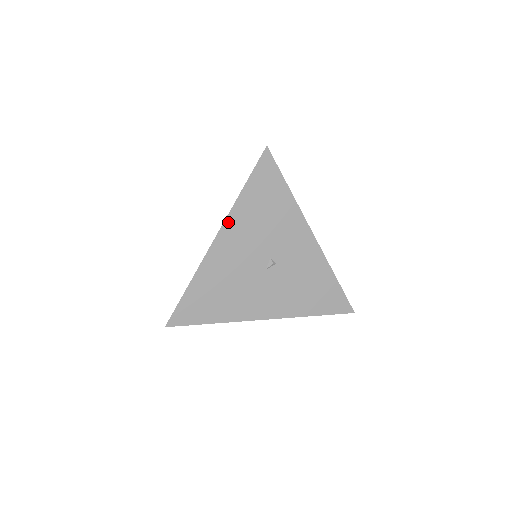
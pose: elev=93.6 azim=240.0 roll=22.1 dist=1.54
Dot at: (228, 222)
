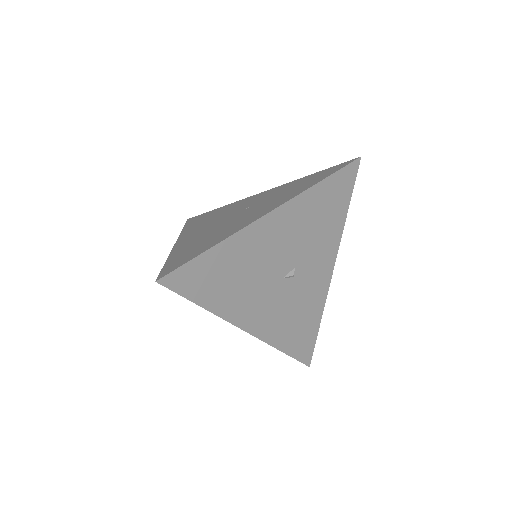
Dot at: (291, 203)
